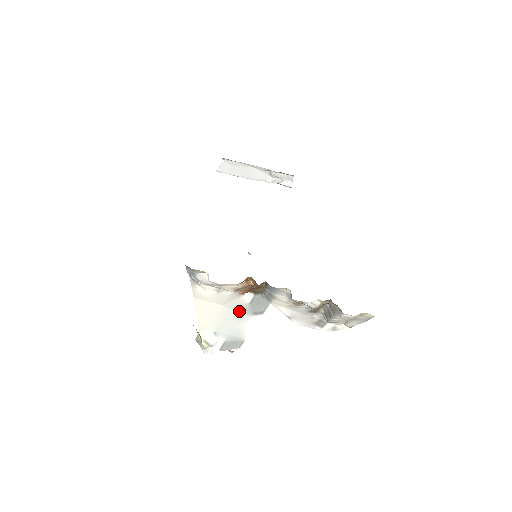
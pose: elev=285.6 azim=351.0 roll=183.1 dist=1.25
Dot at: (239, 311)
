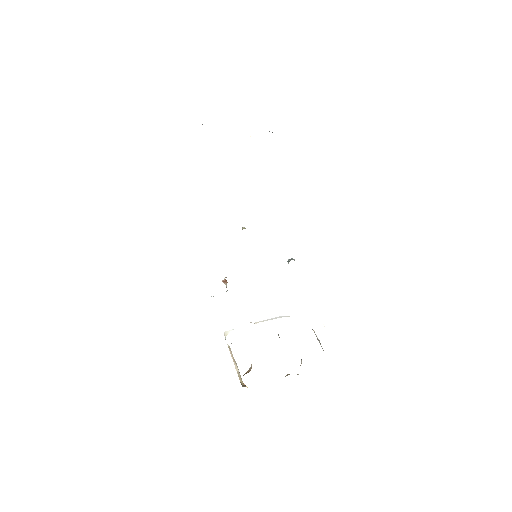
Dot at: occluded
